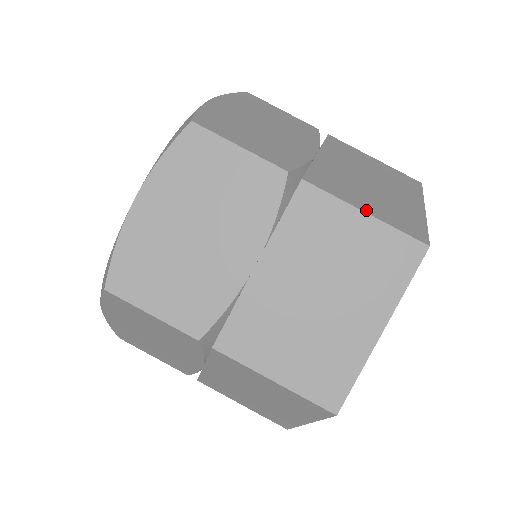
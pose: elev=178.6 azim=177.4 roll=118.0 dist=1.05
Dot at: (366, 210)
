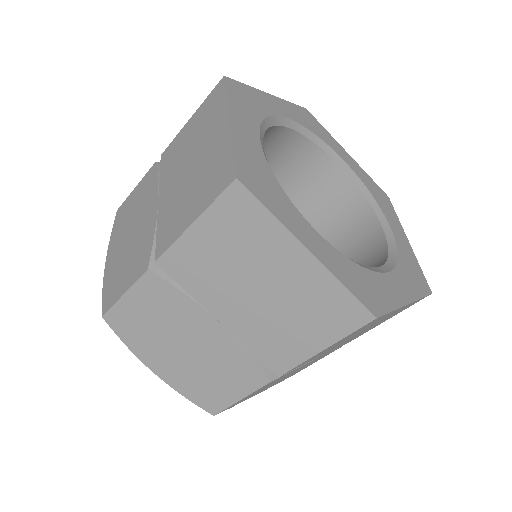
Dot at: occluded
